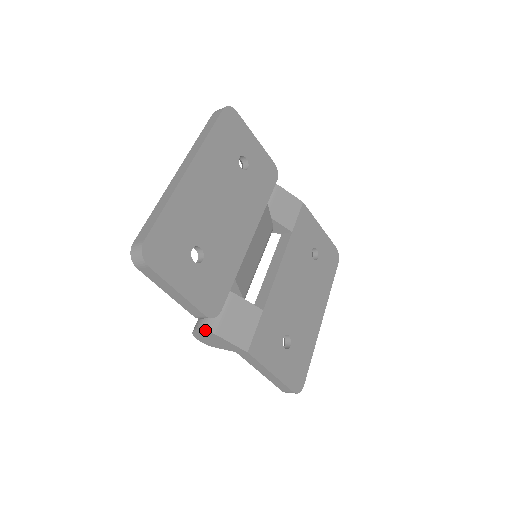
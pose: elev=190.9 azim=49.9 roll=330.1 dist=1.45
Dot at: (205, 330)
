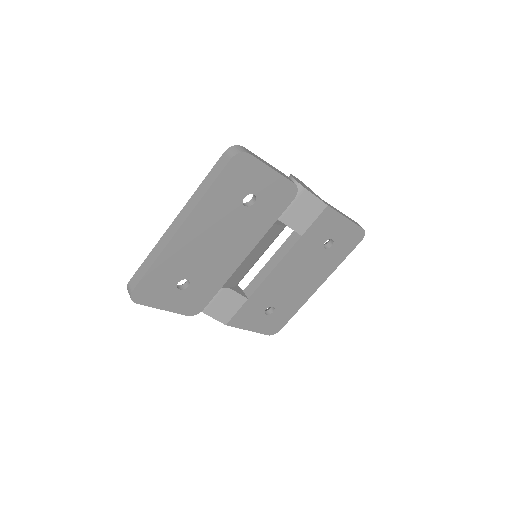
Dot at: occluded
